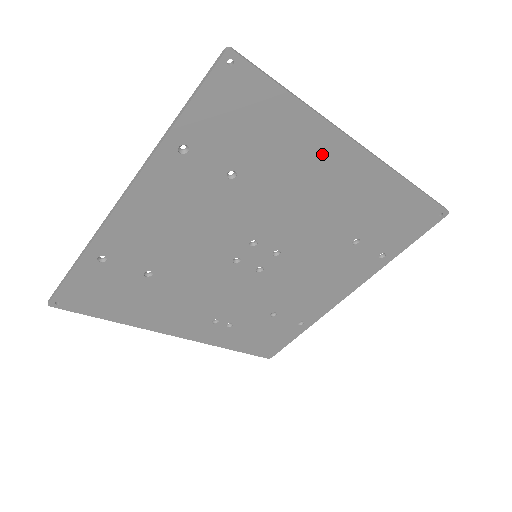
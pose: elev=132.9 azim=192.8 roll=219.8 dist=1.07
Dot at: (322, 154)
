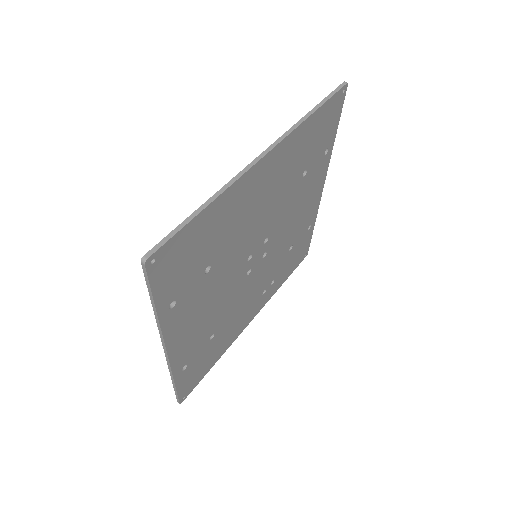
Dot at: (245, 193)
